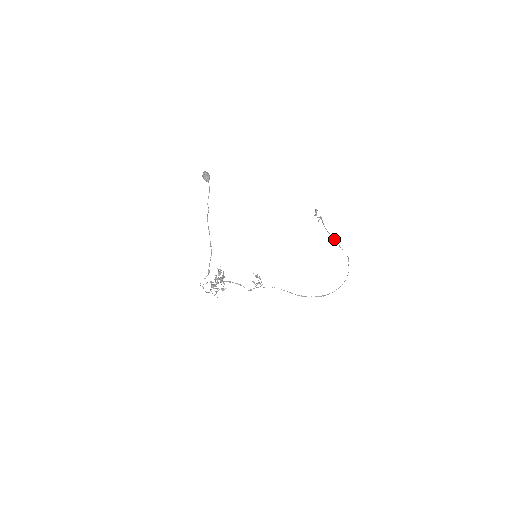
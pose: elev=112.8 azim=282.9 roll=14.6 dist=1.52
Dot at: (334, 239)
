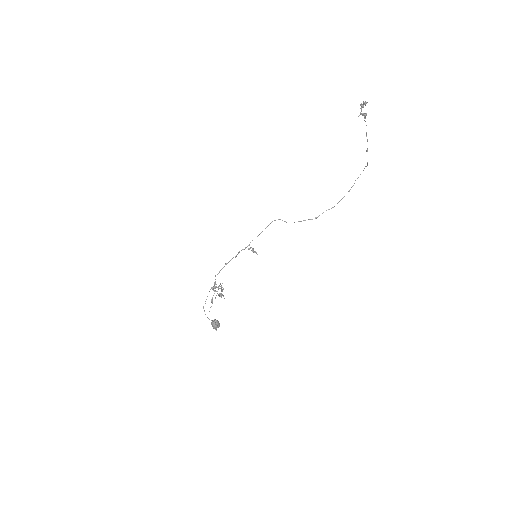
Dot at: occluded
